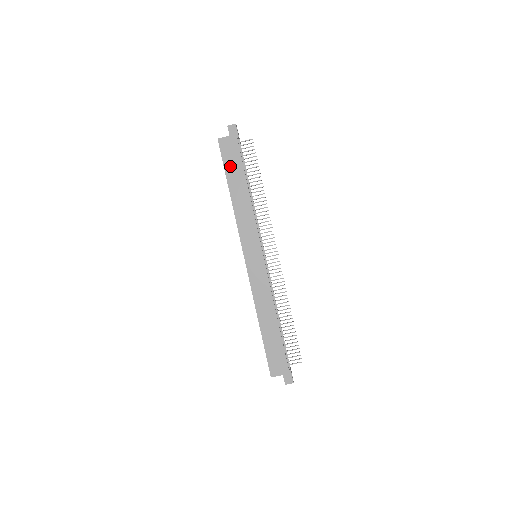
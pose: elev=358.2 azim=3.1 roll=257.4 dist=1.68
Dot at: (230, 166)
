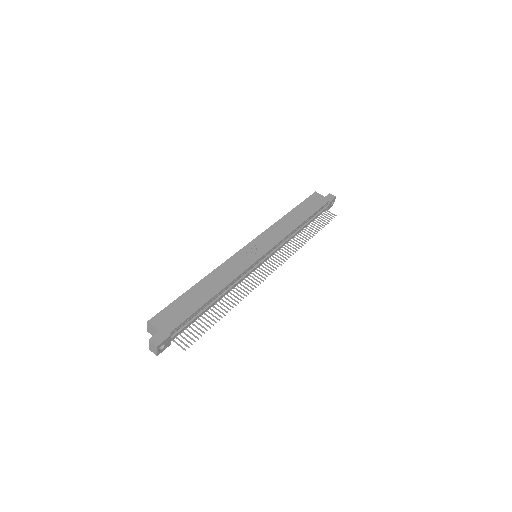
Dot at: (306, 205)
